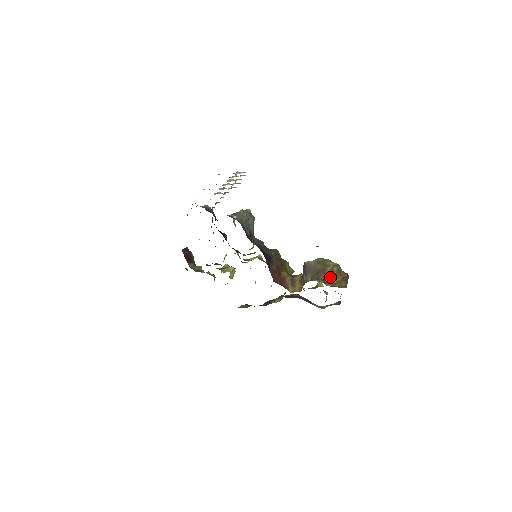
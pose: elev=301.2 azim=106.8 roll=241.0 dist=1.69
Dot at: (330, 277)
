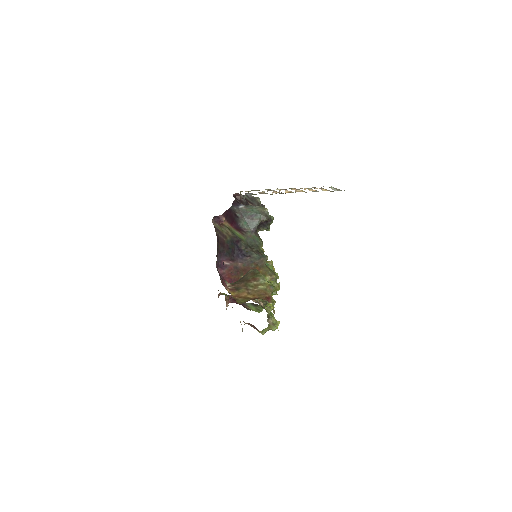
Dot at: (245, 289)
